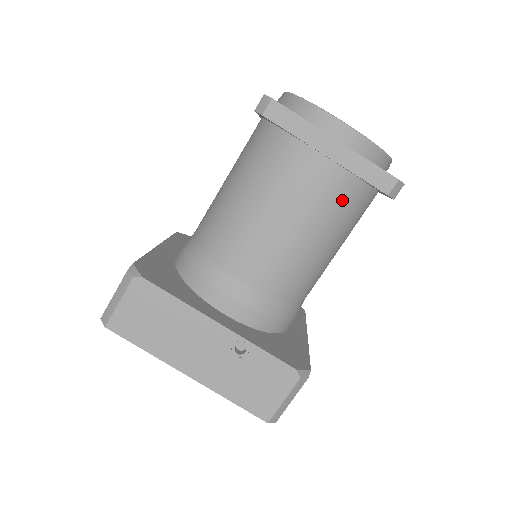
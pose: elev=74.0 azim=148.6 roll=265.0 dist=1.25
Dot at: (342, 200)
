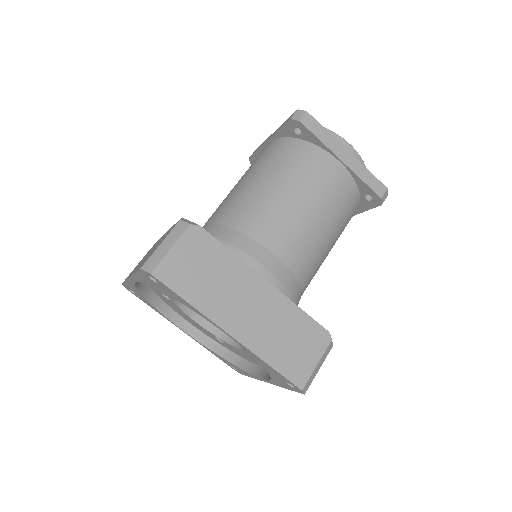
Dot at: (276, 152)
